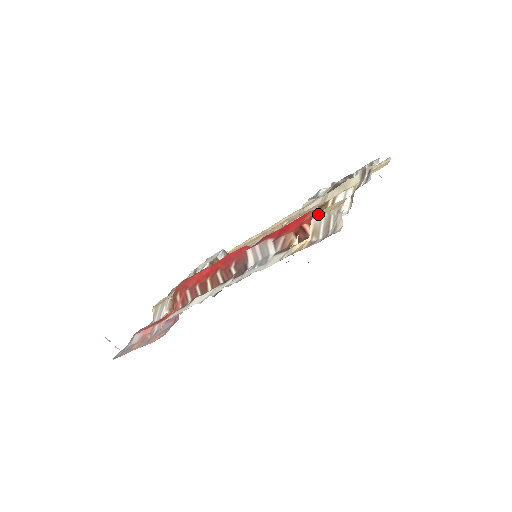
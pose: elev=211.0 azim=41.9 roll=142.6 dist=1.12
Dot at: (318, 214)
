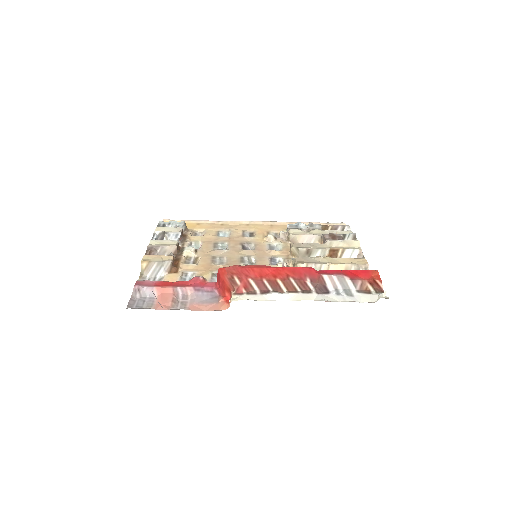
Dot at: (343, 260)
